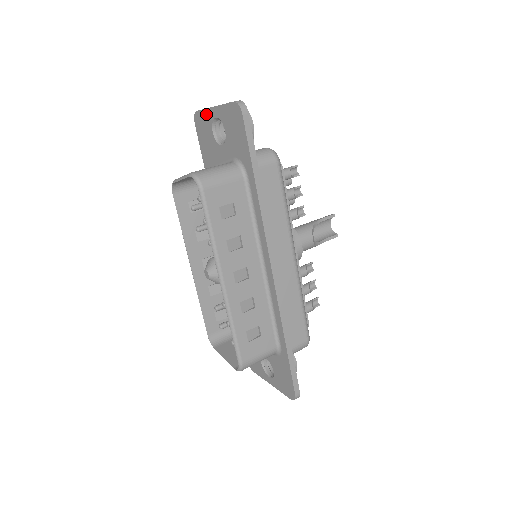
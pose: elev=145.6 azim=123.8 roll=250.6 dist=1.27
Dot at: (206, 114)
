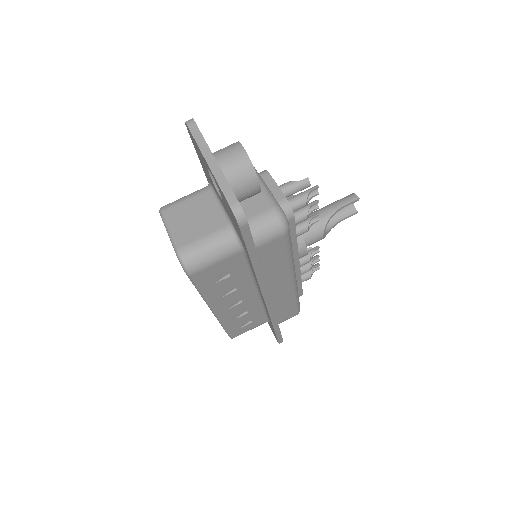
Dot at: (199, 149)
